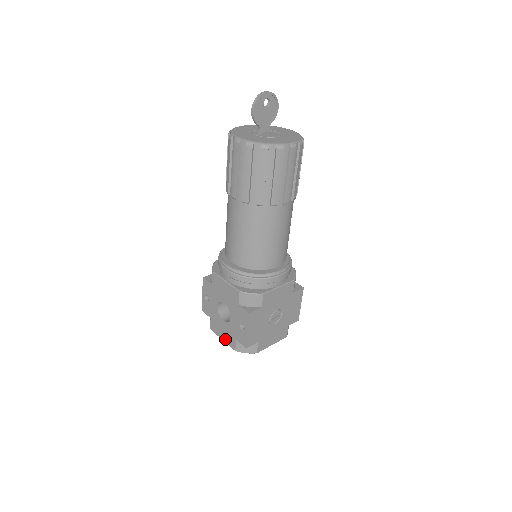
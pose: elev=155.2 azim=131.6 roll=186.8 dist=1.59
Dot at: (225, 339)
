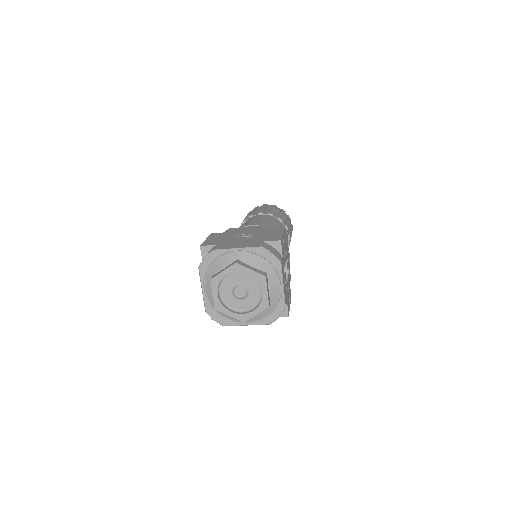
Dot at: (202, 284)
